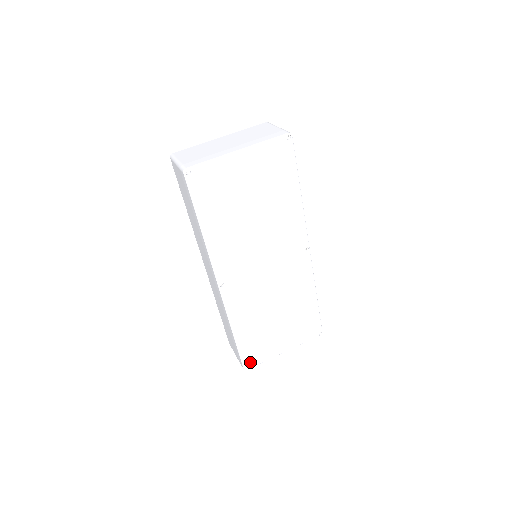
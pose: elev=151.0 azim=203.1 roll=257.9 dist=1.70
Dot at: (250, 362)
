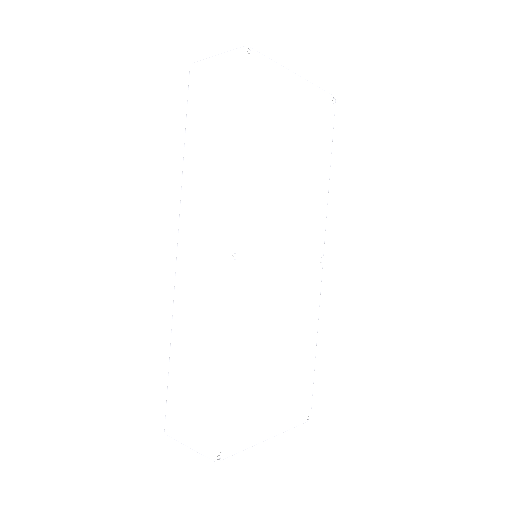
Dot at: (226, 444)
